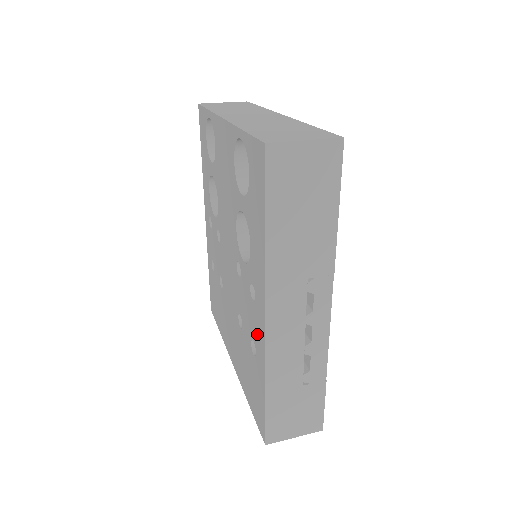
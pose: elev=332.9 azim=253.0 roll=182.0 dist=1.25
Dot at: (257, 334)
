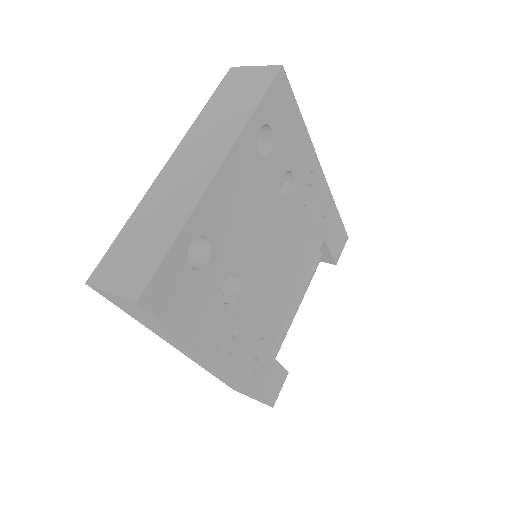
Dot at: occluded
